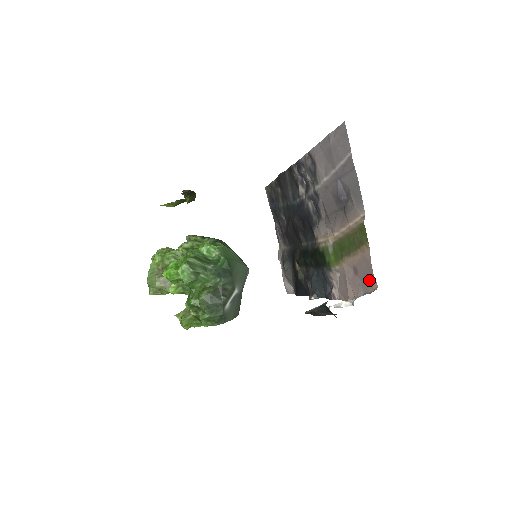
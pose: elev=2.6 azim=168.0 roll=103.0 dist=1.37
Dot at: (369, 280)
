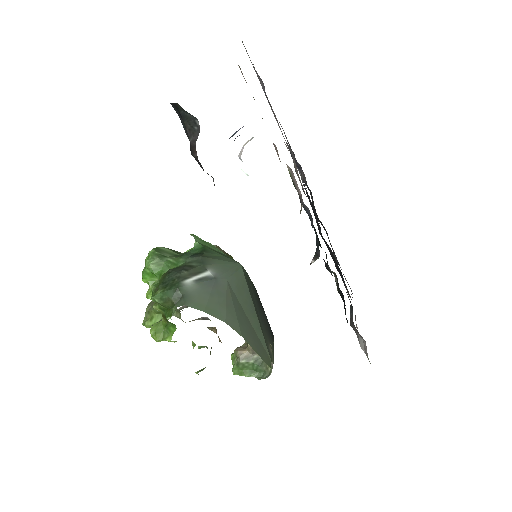
Dot at: occluded
